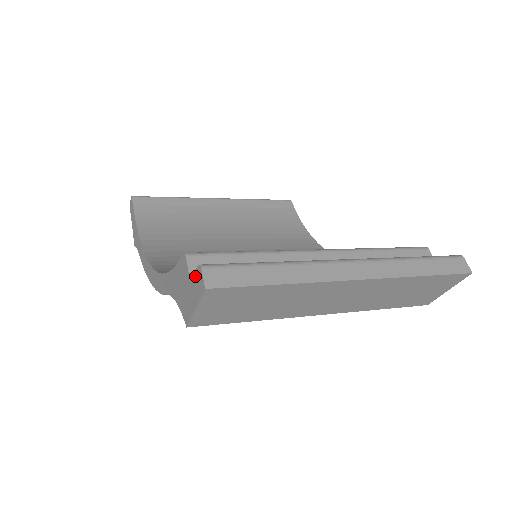
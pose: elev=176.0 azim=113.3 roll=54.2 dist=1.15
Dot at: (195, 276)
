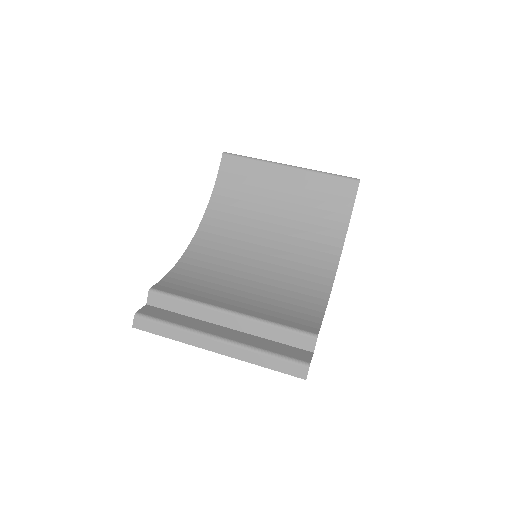
Dot at: occluded
